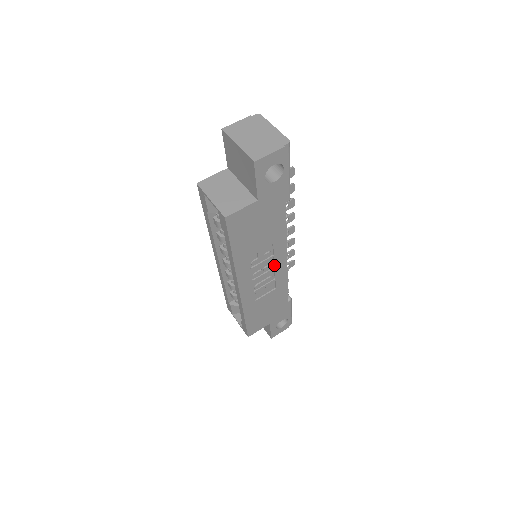
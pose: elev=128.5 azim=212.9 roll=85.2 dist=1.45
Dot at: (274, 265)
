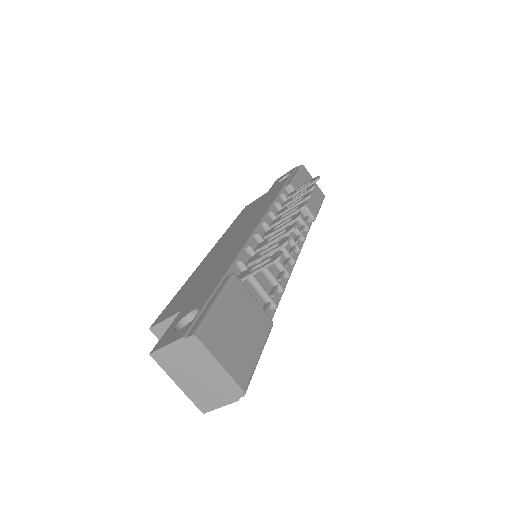
Dot at: occluded
